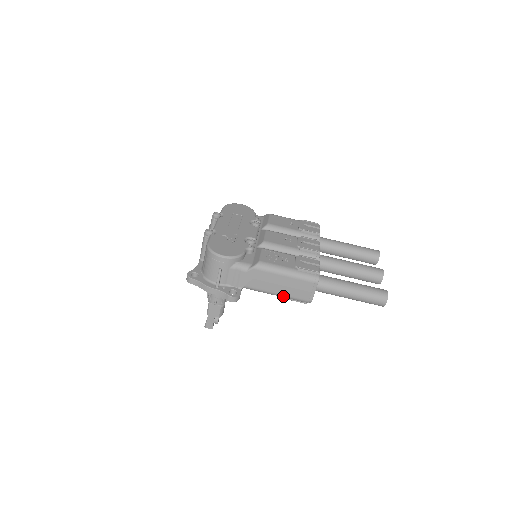
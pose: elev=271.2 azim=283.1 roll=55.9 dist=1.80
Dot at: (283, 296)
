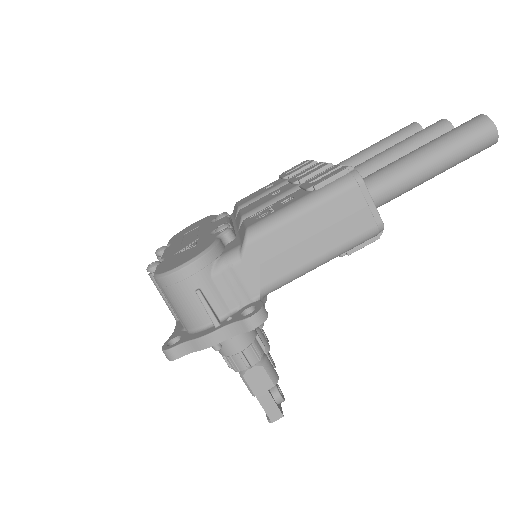
Dot at: (332, 254)
